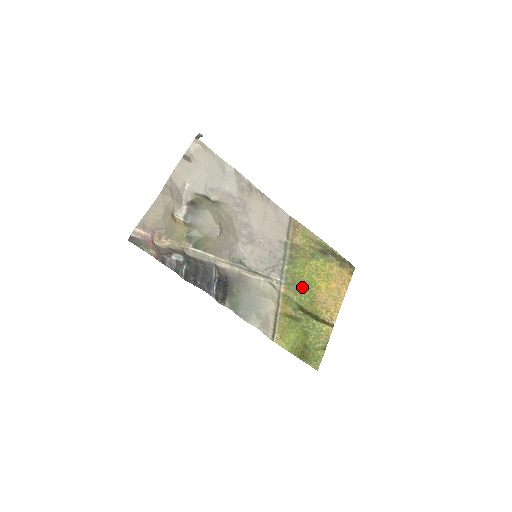
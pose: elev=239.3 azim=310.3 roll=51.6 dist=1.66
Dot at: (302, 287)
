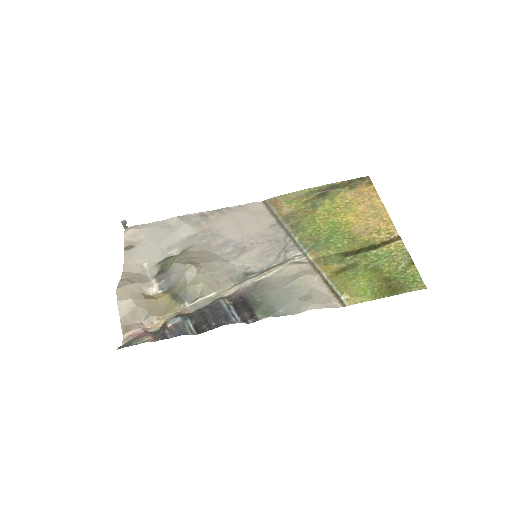
Dot at: (329, 238)
